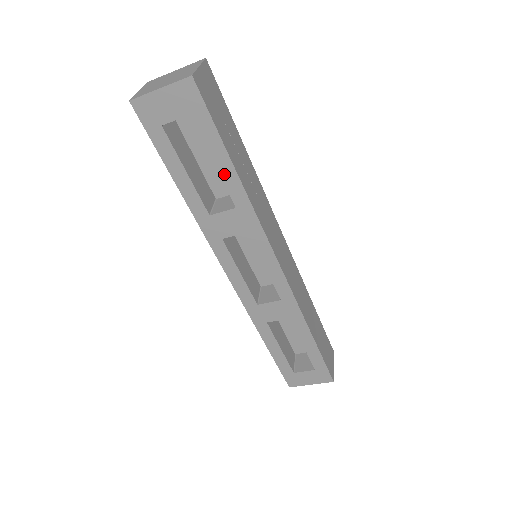
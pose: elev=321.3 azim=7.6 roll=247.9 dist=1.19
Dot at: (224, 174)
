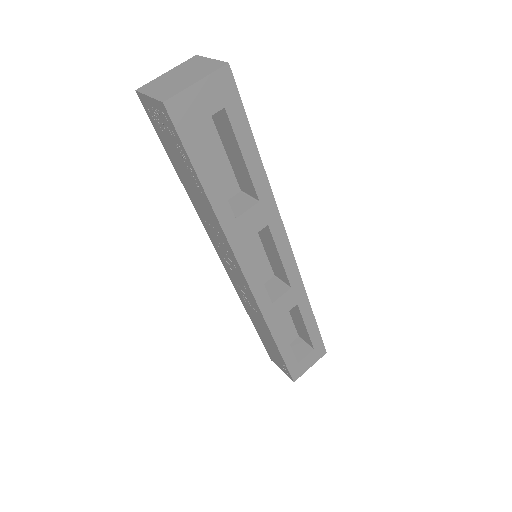
Dot at: (251, 167)
